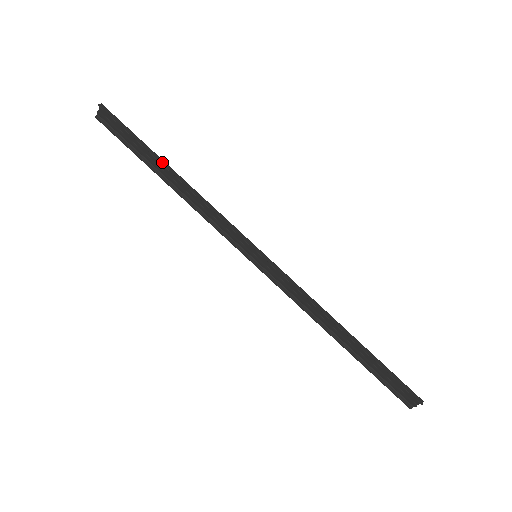
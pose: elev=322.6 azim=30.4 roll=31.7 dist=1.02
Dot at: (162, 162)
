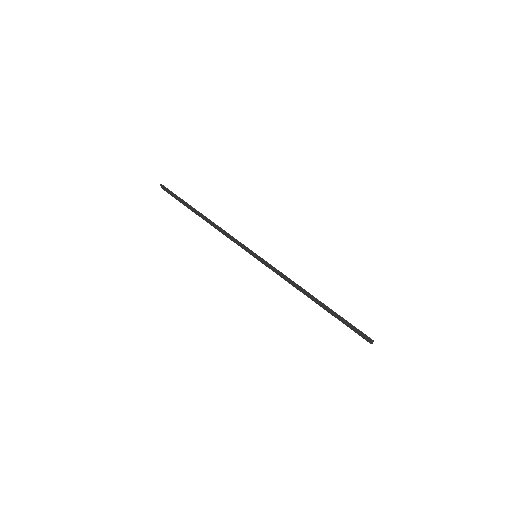
Dot at: (195, 211)
